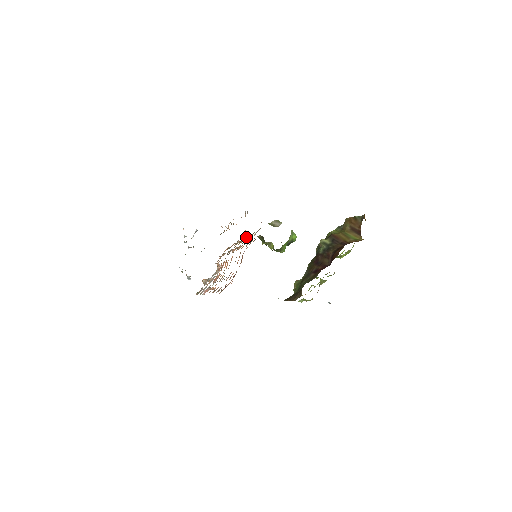
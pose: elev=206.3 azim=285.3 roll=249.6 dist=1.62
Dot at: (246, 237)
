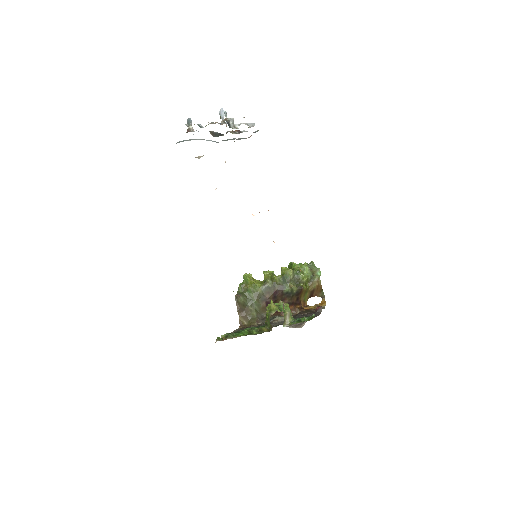
Dot at: occluded
